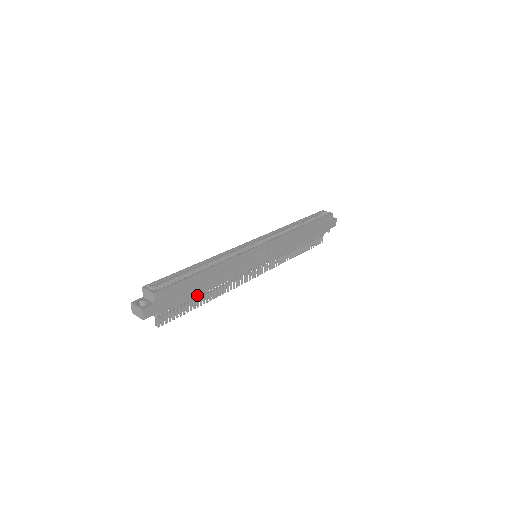
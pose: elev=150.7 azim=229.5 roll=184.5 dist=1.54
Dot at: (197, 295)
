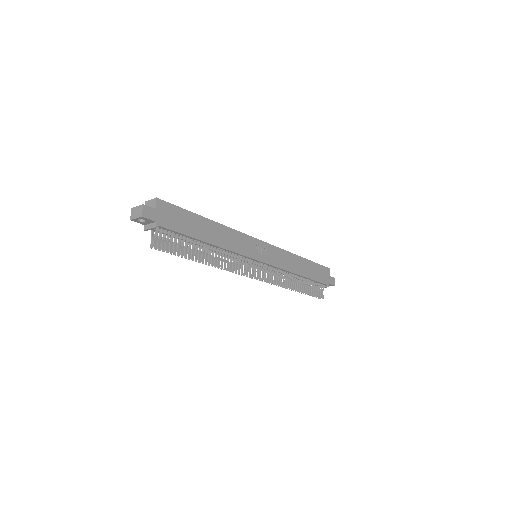
Dot at: (197, 238)
